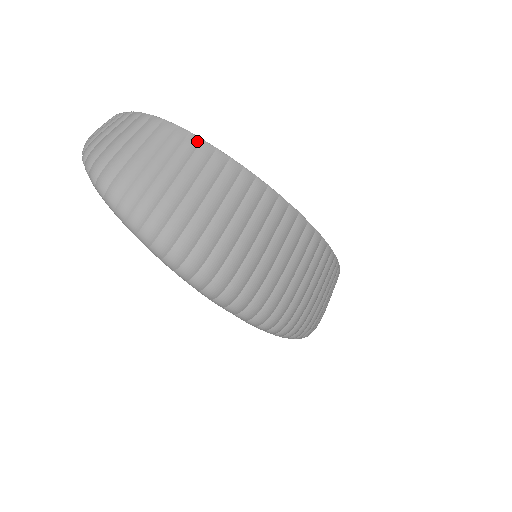
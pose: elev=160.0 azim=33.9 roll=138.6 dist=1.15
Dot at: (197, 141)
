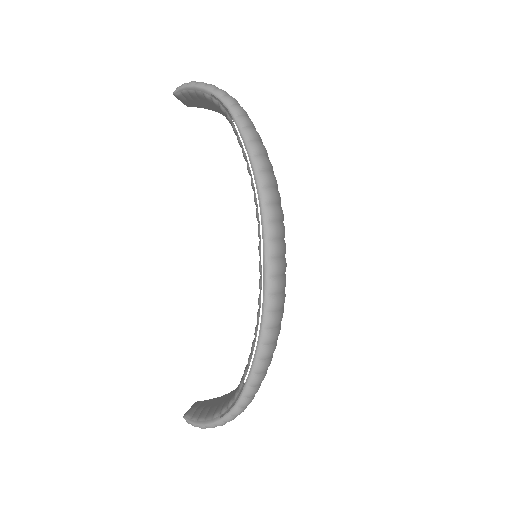
Dot at: occluded
